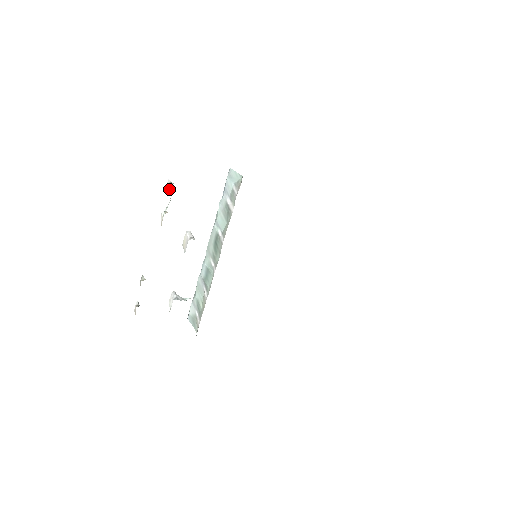
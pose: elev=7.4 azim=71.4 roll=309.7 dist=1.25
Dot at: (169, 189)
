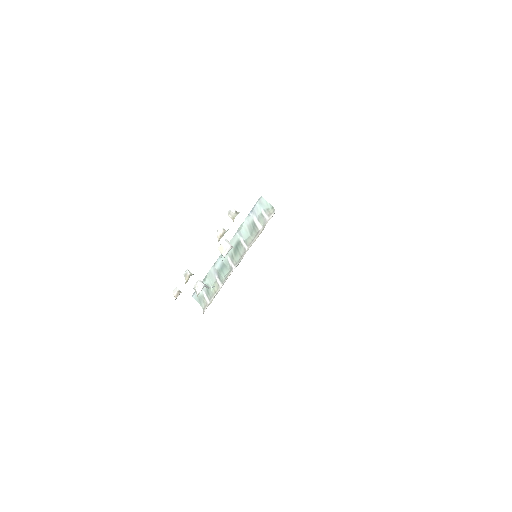
Dot at: (234, 216)
